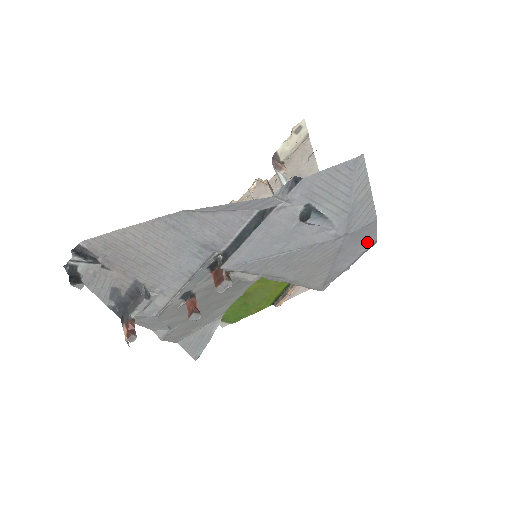
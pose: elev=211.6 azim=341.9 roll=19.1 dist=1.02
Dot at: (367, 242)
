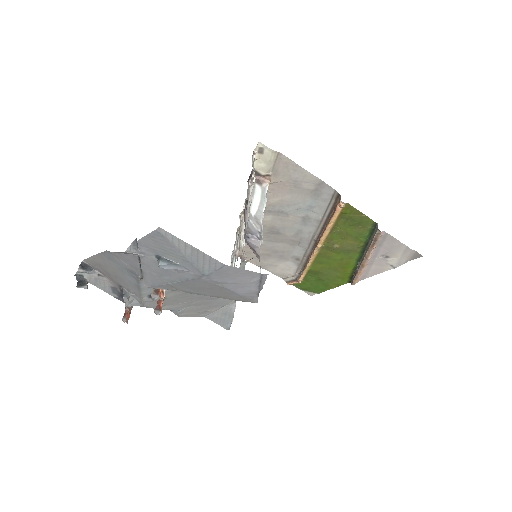
Dot at: (249, 276)
